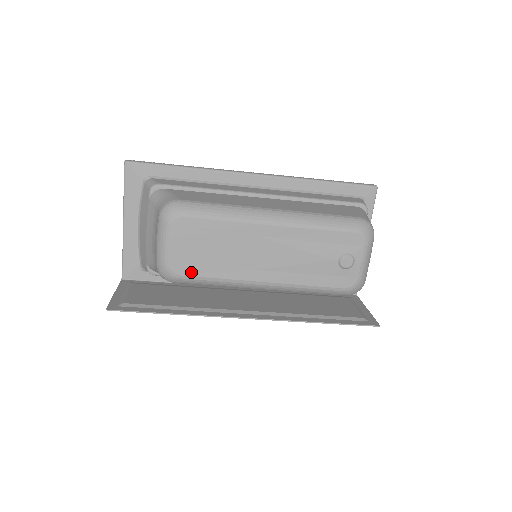
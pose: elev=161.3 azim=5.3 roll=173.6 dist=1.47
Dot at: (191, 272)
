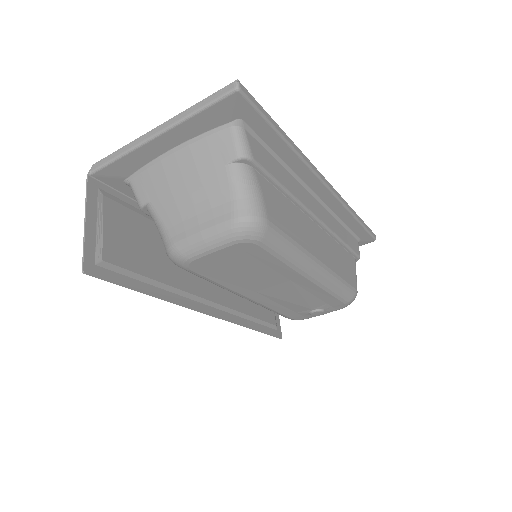
Dot at: (205, 273)
